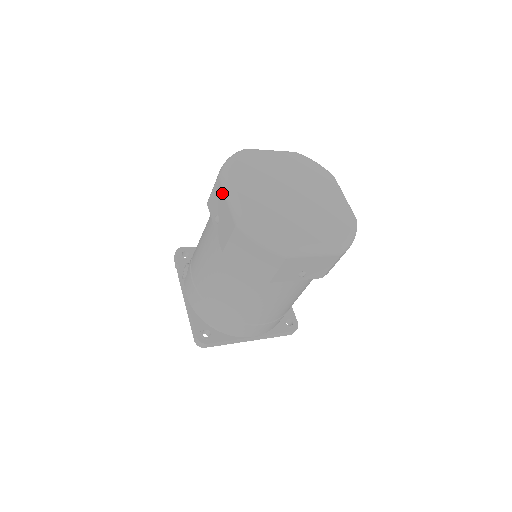
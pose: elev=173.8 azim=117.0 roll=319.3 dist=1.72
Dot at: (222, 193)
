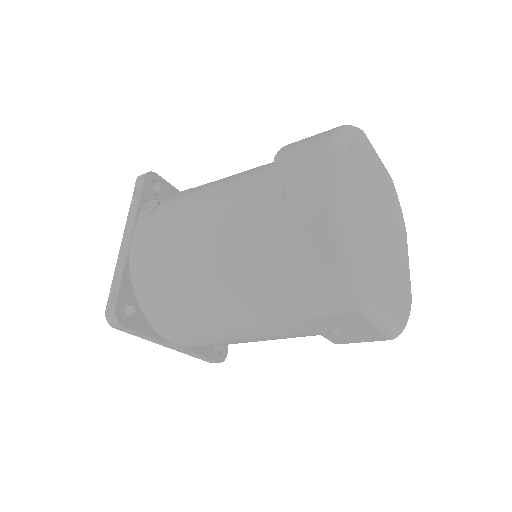
Dot at: (326, 165)
